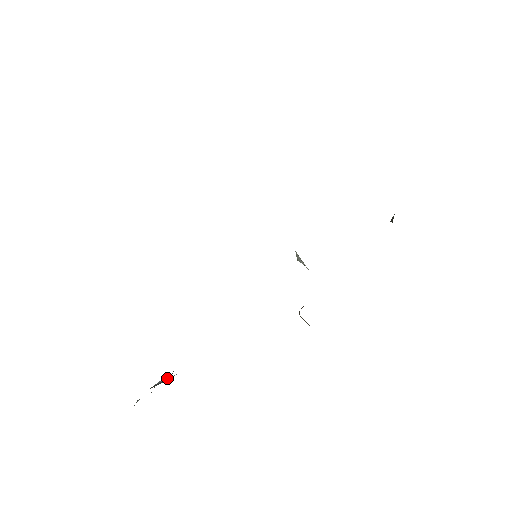
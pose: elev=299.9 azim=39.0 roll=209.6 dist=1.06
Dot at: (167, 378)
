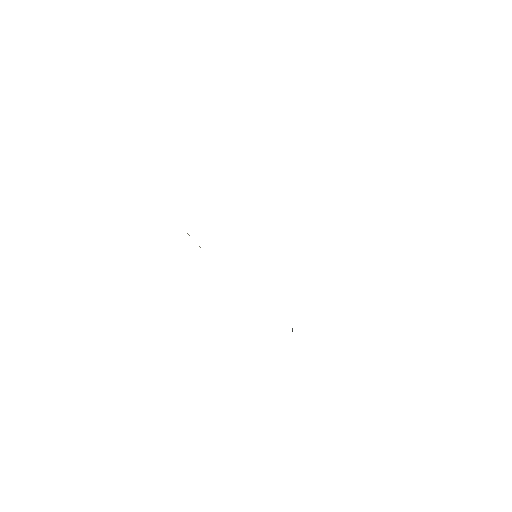
Dot at: occluded
